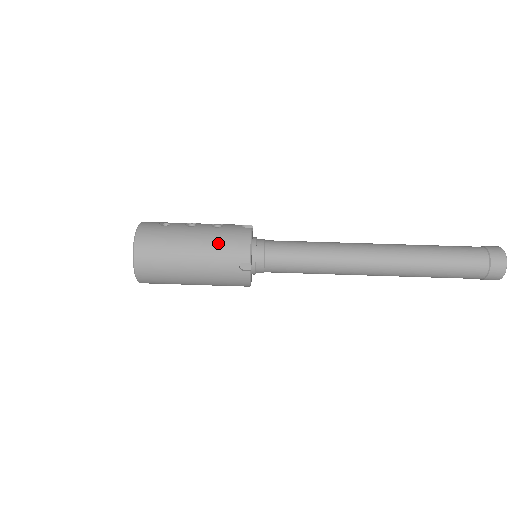
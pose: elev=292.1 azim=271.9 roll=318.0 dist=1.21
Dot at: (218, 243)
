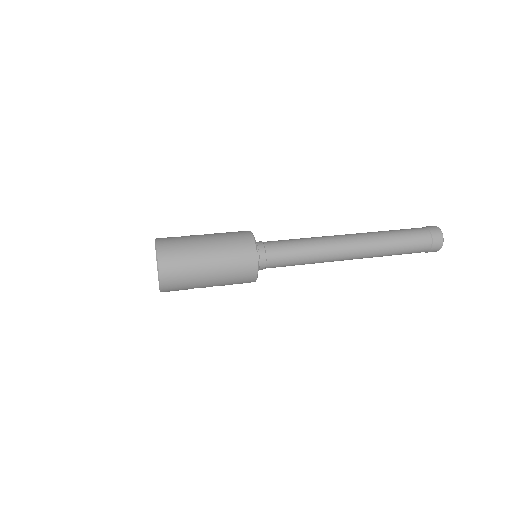
Dot at: (228, 240)
